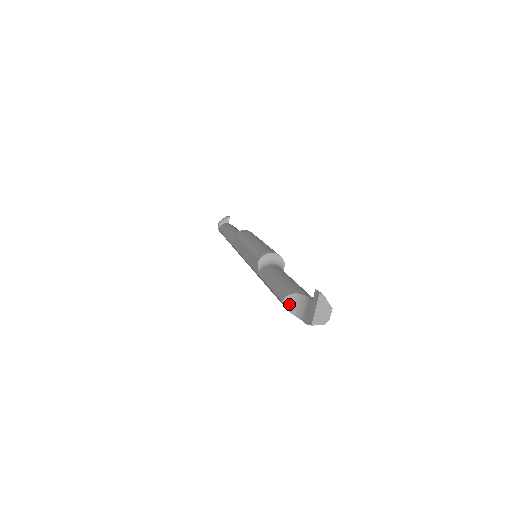
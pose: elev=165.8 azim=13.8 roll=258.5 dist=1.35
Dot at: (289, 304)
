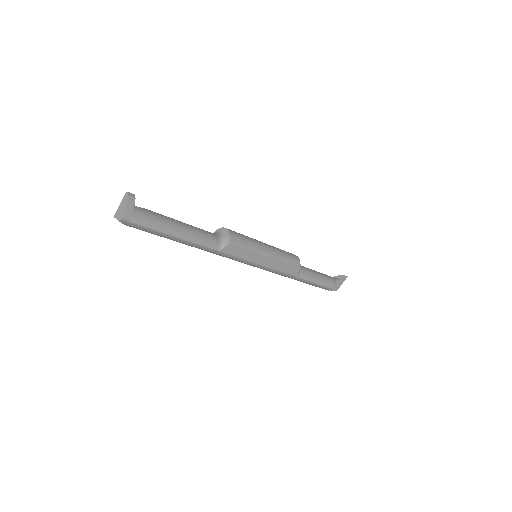
Dot at: occluded
